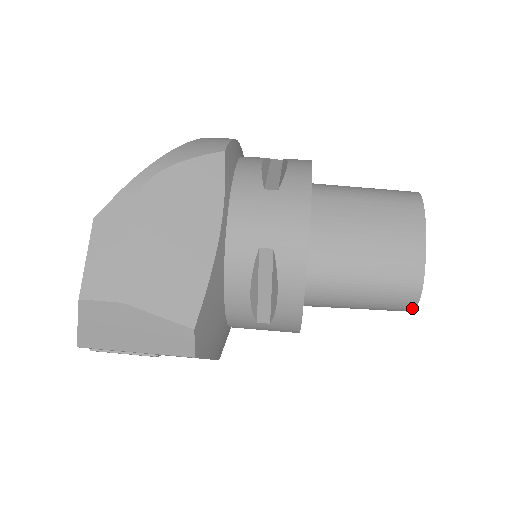
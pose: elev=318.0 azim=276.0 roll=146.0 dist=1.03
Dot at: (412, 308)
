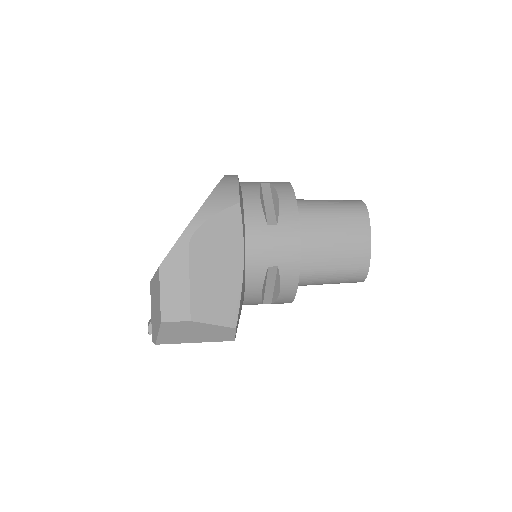
Dot at: occluded
